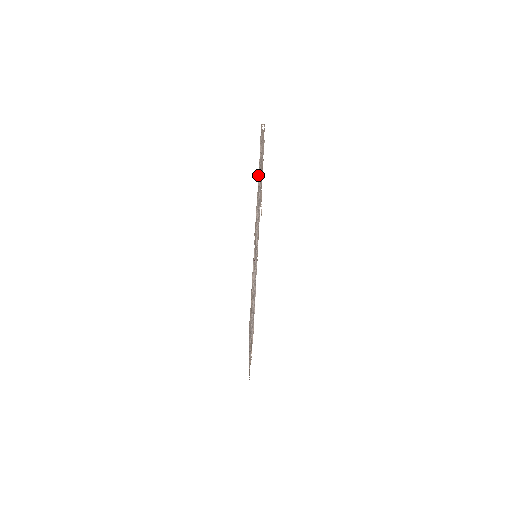
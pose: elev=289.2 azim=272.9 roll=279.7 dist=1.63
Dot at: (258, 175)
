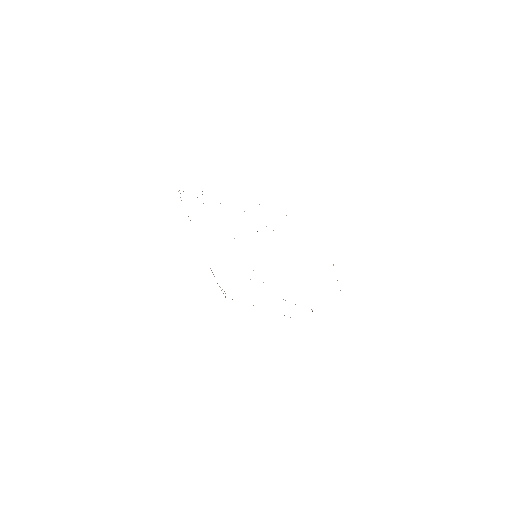
Dot at: occluded
